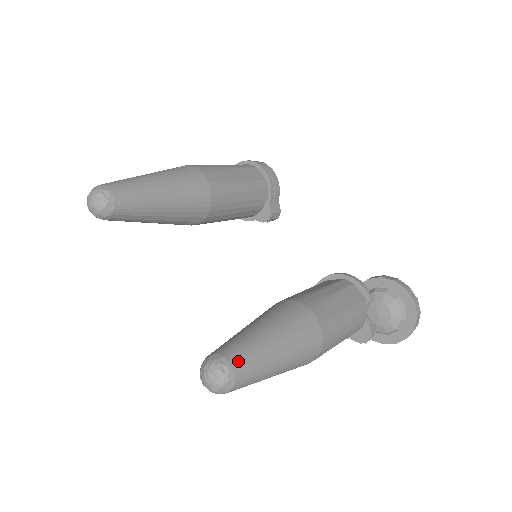
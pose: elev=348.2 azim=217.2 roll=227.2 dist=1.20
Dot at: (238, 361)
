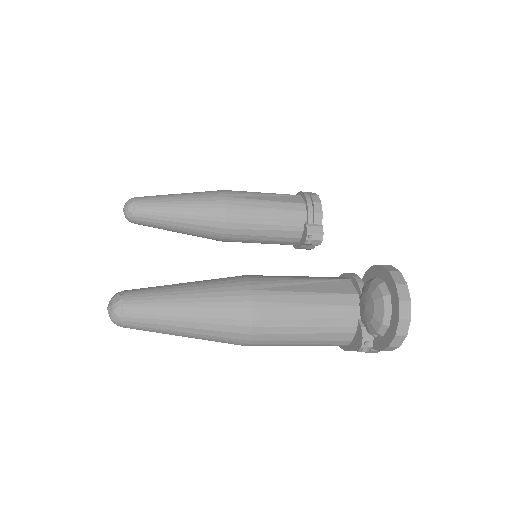
Dot at: (134, 295)
